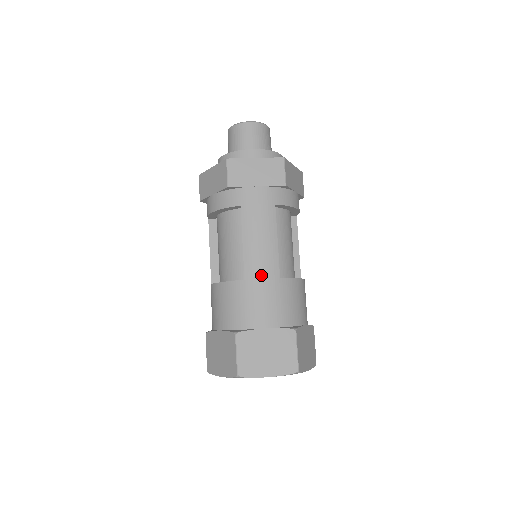
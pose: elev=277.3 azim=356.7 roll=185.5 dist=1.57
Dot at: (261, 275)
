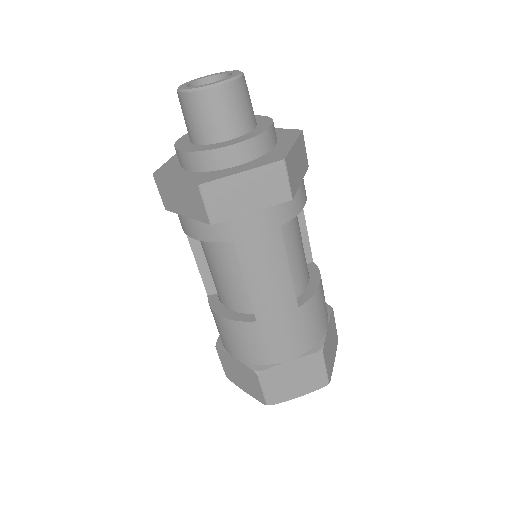
Dot at: (276, 314)
